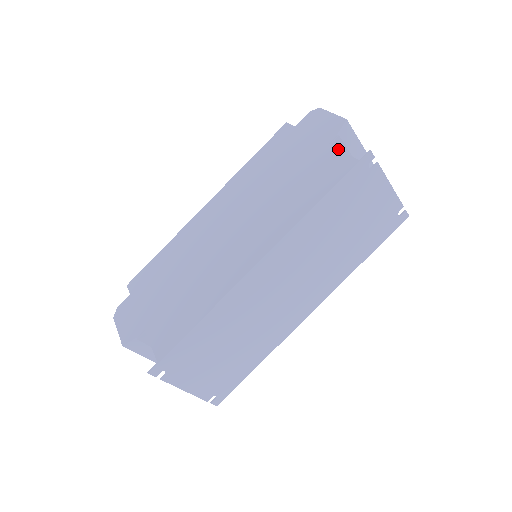
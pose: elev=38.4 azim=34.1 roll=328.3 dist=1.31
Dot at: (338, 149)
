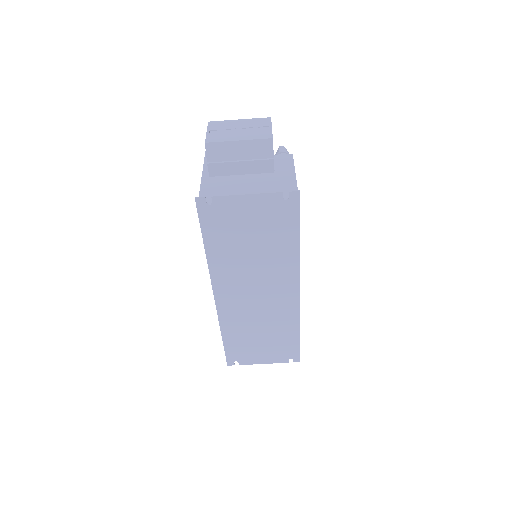
Dot at: occluded
